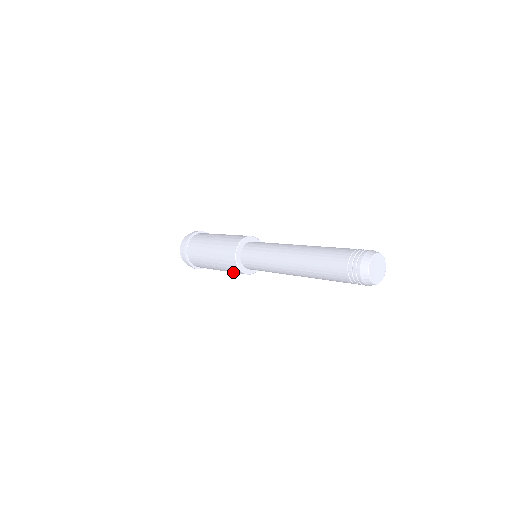
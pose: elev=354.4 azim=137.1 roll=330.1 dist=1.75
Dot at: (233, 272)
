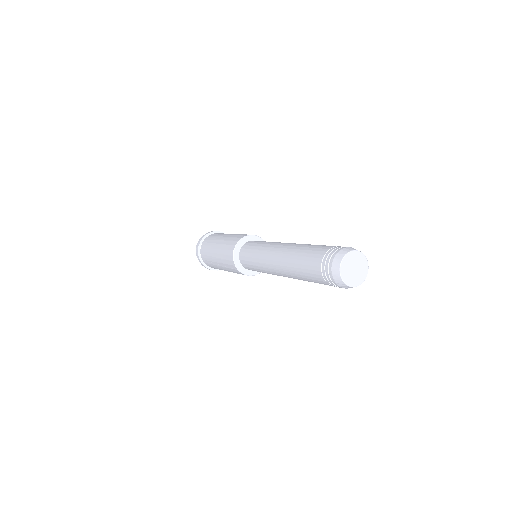
Dot at: occluded
